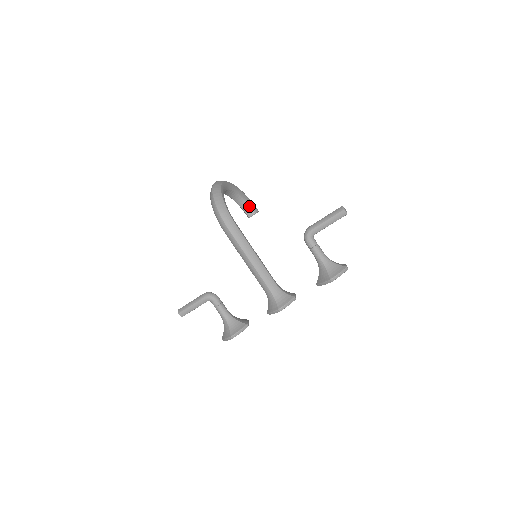
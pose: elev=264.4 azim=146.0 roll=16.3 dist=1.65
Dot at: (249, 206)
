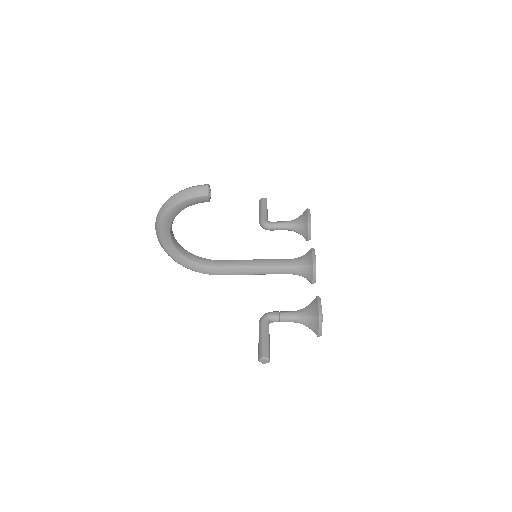
Dot at: occluded
